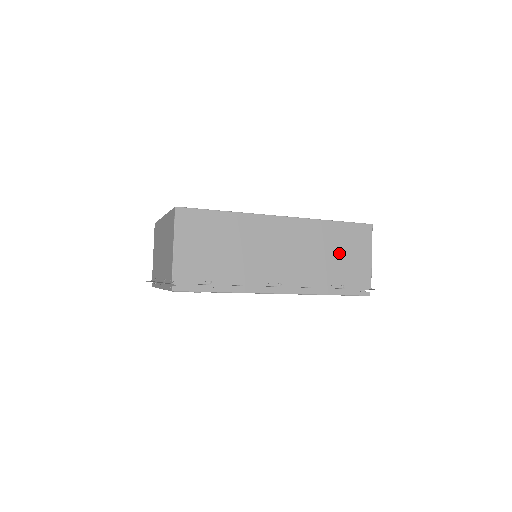
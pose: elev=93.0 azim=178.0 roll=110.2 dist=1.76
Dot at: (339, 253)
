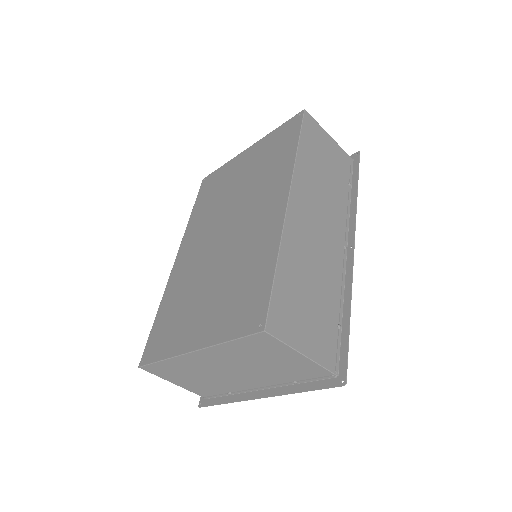
Dot at: (325, 165)
